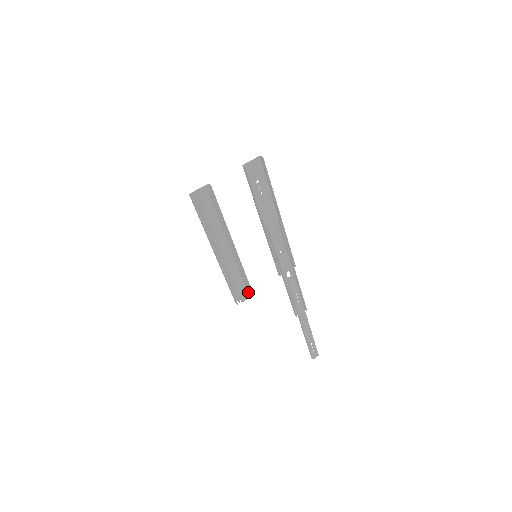
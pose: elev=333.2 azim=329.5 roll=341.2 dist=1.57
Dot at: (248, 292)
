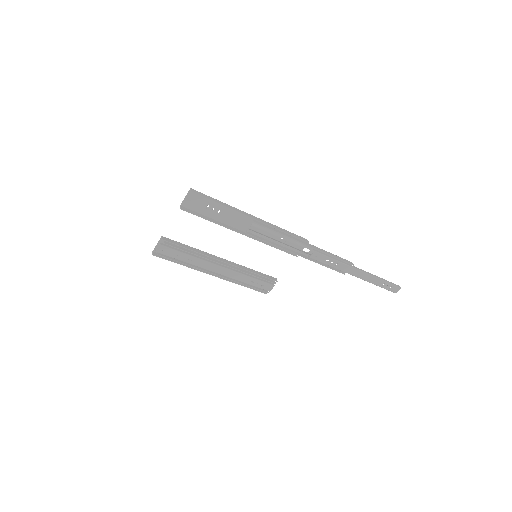
Dot at: (272, 280)
